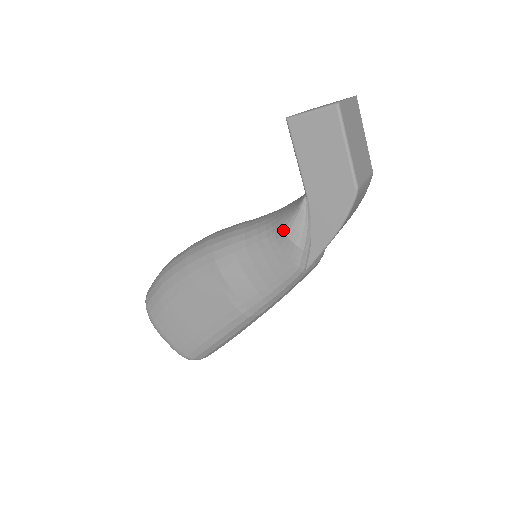
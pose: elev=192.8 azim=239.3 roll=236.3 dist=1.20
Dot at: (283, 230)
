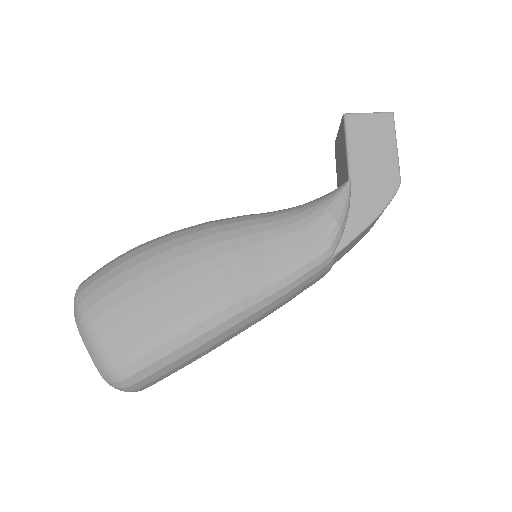
Dot at: (322, 204)
